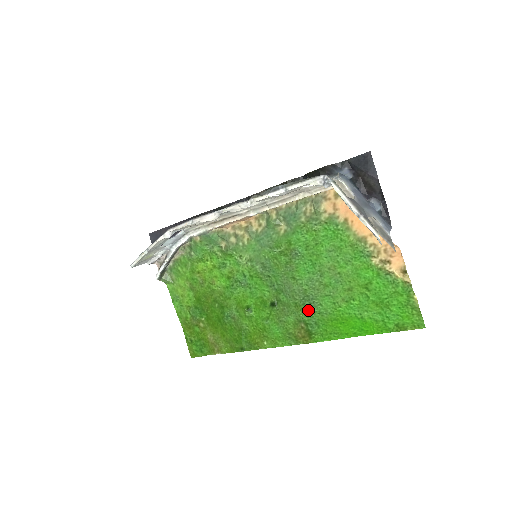
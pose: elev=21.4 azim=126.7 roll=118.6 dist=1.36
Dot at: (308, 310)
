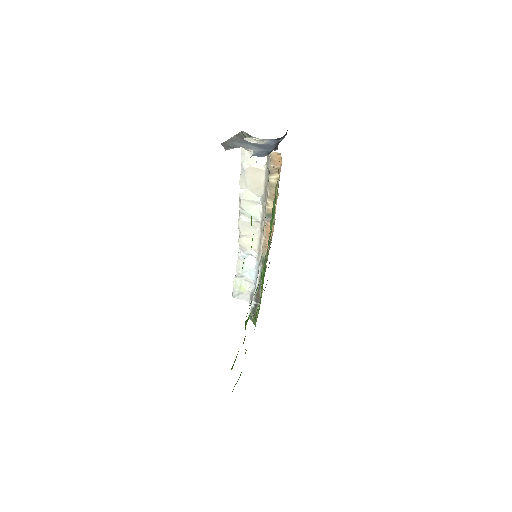
Dot at: occluded
